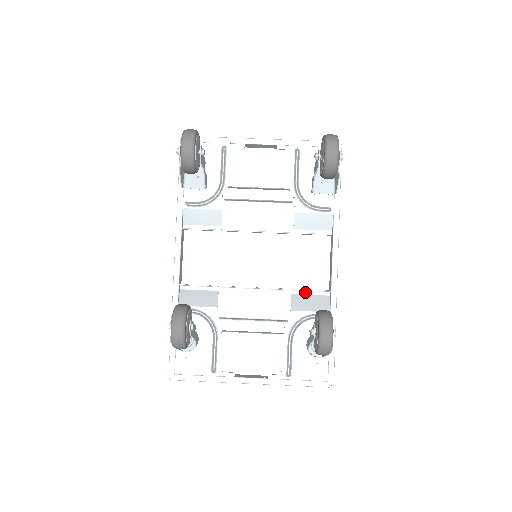
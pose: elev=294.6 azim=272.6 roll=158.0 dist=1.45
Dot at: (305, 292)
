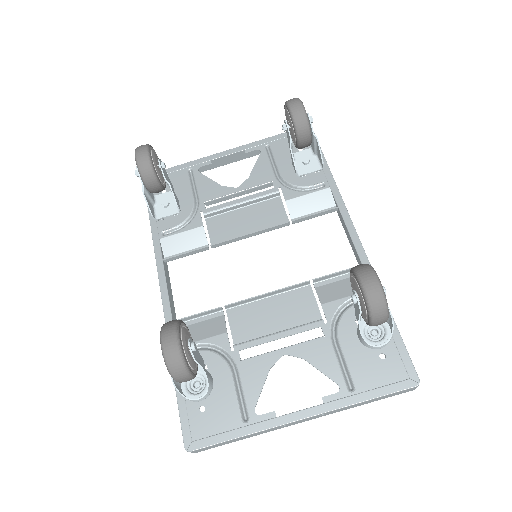
Dot at: (331, 280)
